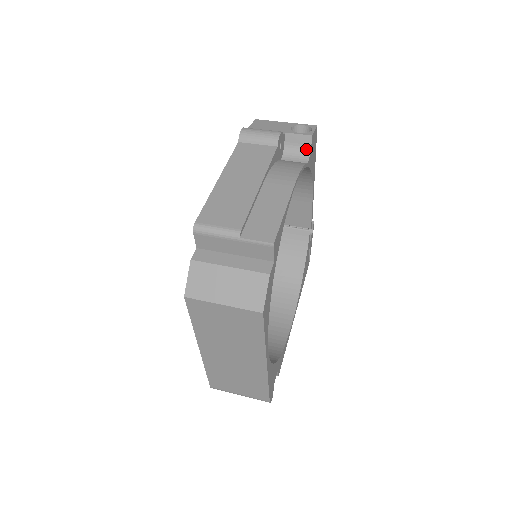
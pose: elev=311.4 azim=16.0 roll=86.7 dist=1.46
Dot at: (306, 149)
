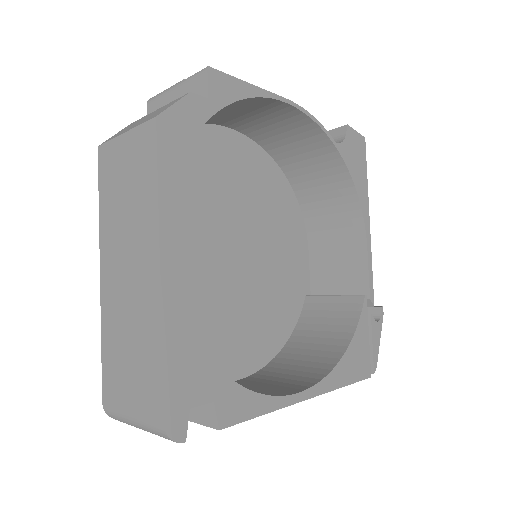
Dot at: (340, 139)
